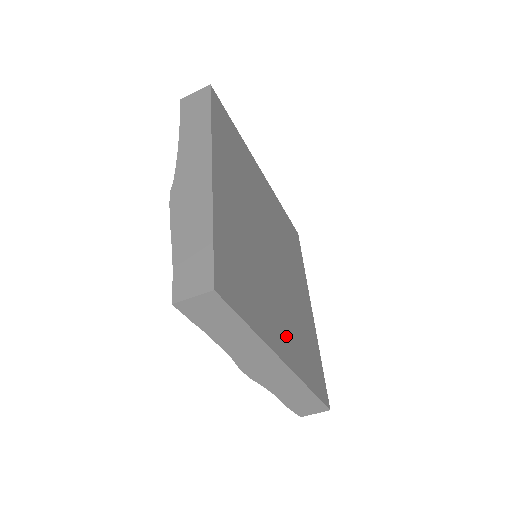
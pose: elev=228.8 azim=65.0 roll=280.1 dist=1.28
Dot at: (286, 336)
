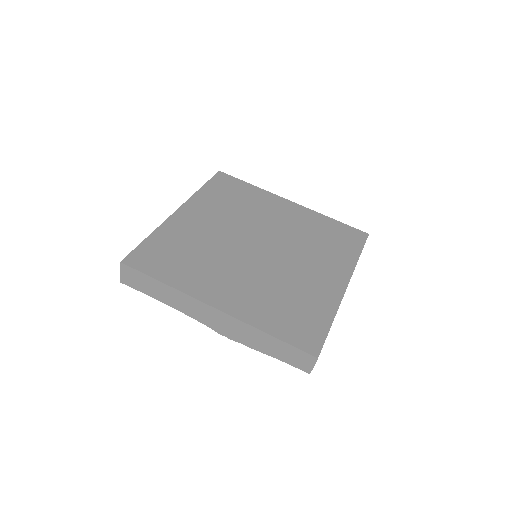
Dot at: (326, 271)
